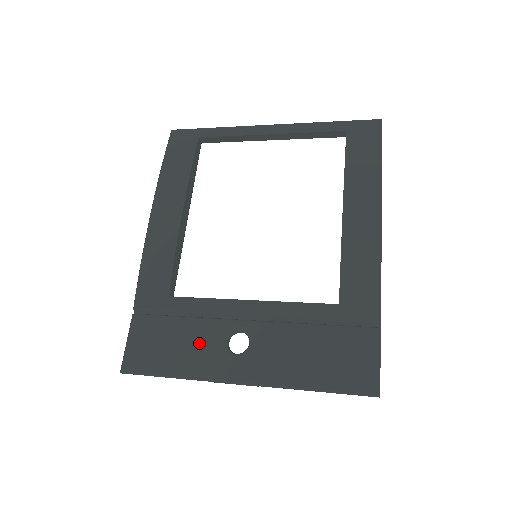
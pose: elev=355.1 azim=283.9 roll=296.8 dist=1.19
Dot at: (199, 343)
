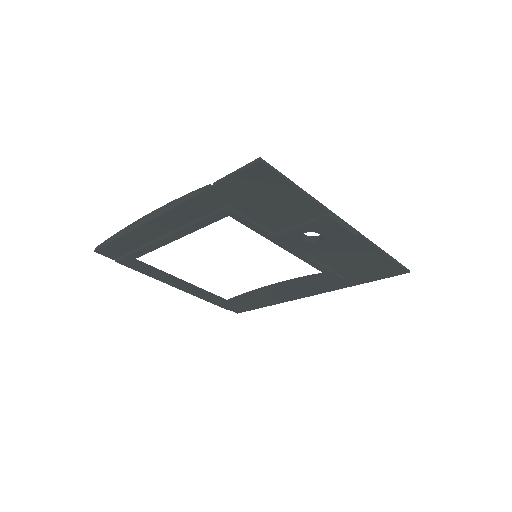
Dot at: occluded
